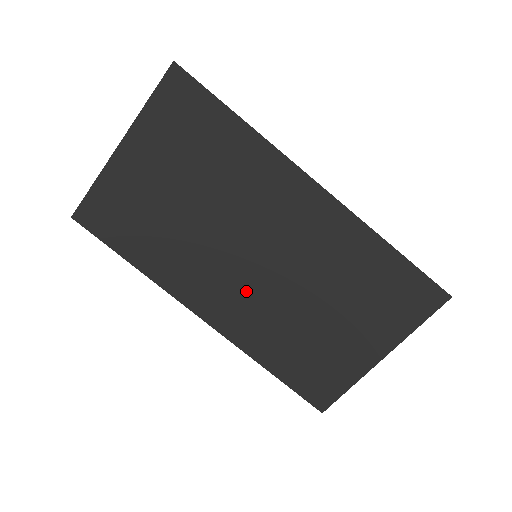
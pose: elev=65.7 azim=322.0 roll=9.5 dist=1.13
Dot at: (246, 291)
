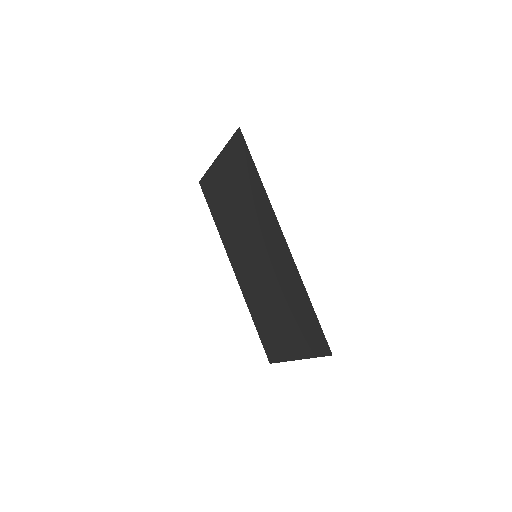
Dot at: (250, 271)
